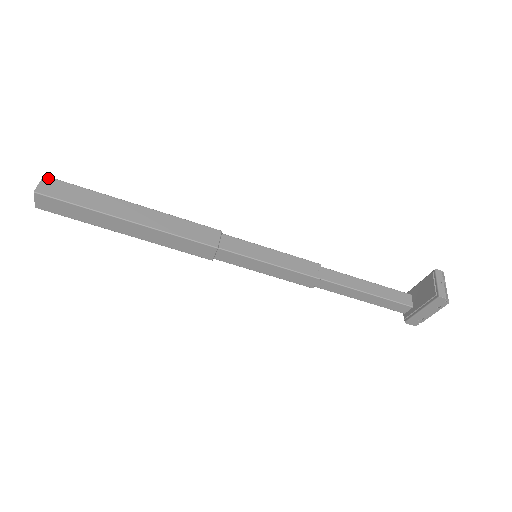
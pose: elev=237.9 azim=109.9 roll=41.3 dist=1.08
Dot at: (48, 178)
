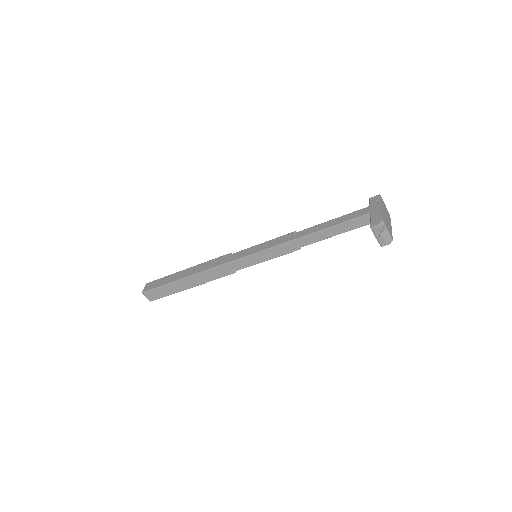
Dot at: (144, 293)
